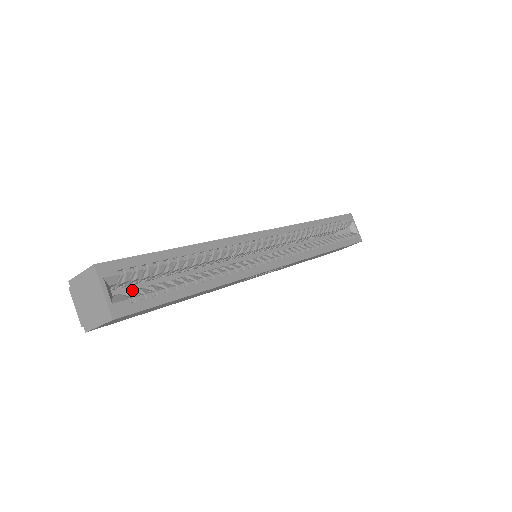
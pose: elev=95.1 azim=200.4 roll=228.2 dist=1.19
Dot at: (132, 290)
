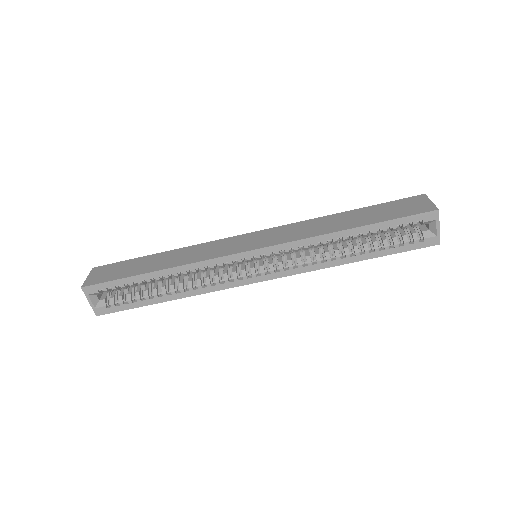
Dot at: occluded
